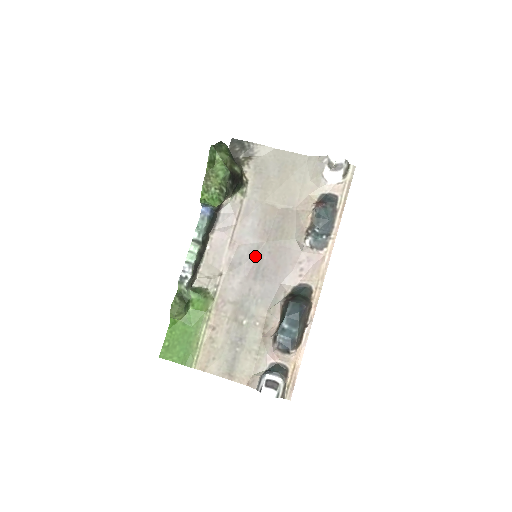
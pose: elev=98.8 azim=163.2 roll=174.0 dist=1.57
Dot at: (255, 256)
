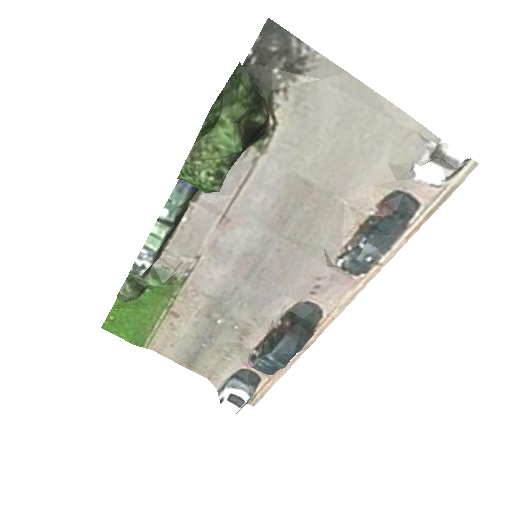
Dot at: (255, 249)
